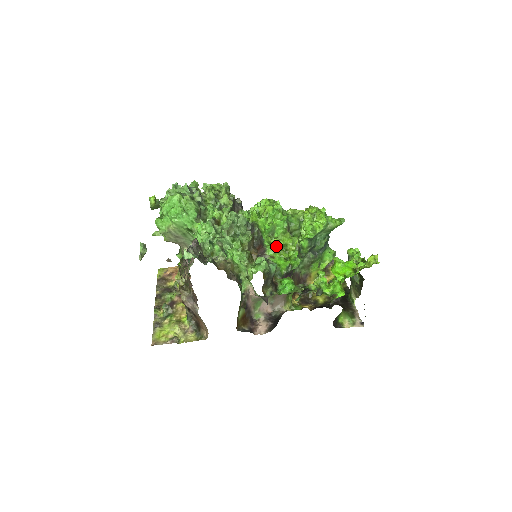
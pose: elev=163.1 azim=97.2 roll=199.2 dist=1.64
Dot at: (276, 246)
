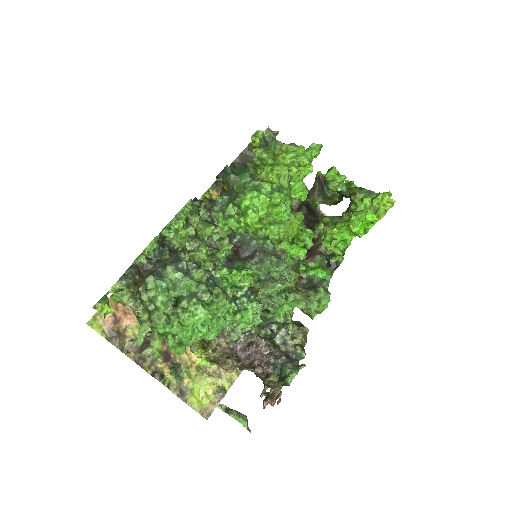
Dot at: occluded
